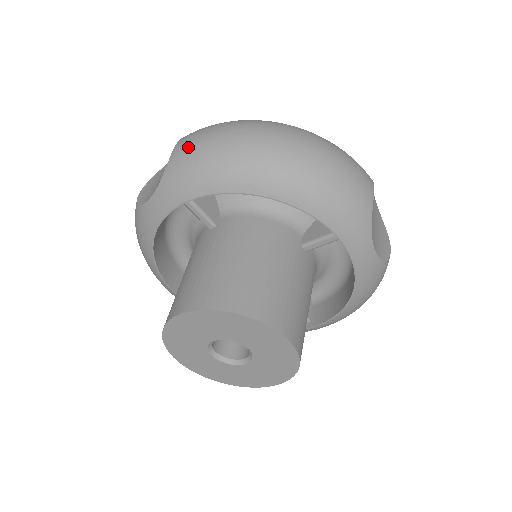
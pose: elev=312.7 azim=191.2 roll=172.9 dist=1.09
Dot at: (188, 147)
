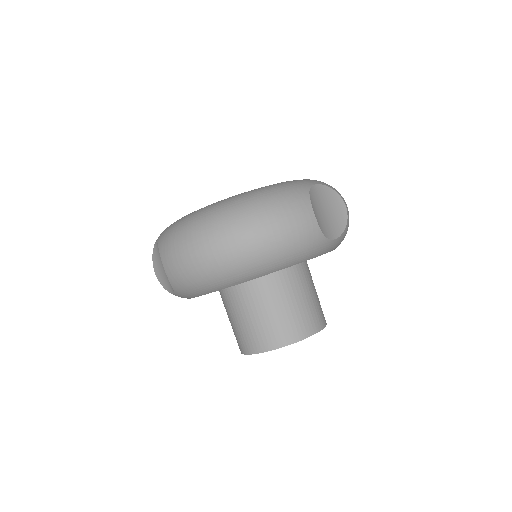
Dot at: (176, 274)
